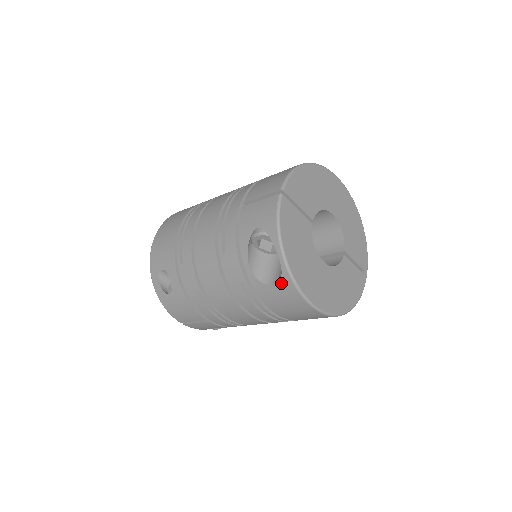
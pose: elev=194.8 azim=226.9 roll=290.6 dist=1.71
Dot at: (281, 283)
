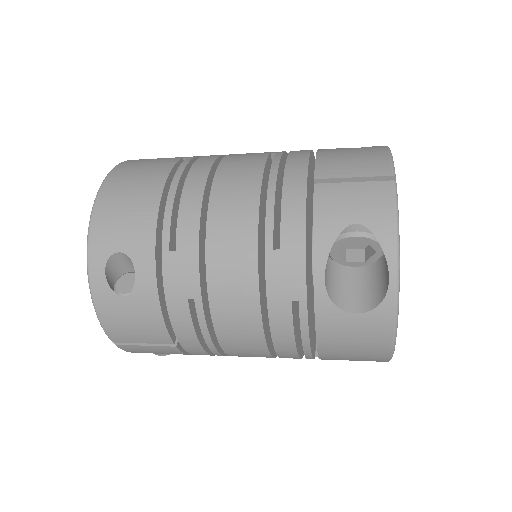
Dot at: (373, 313)
